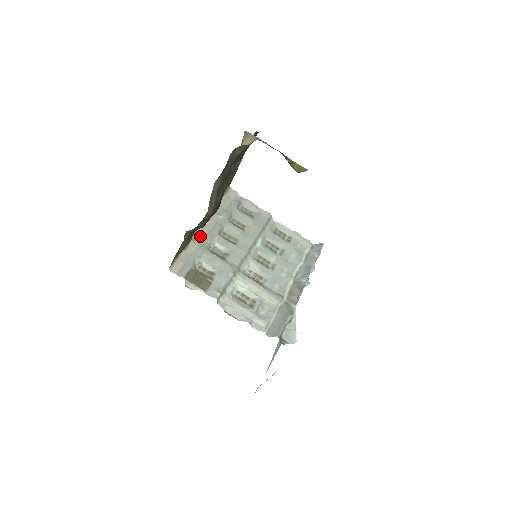
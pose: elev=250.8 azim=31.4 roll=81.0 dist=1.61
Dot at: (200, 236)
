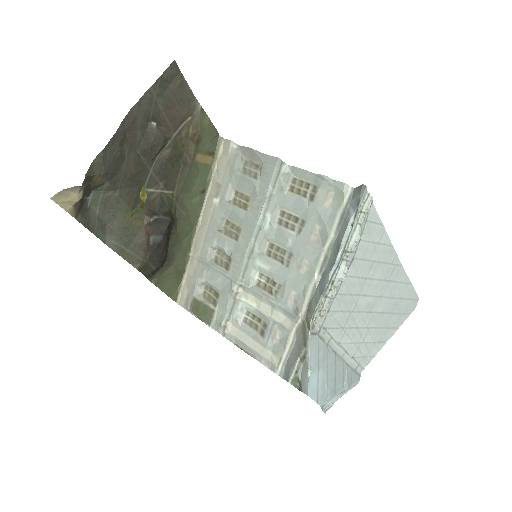
Dot at: (199, 243)
